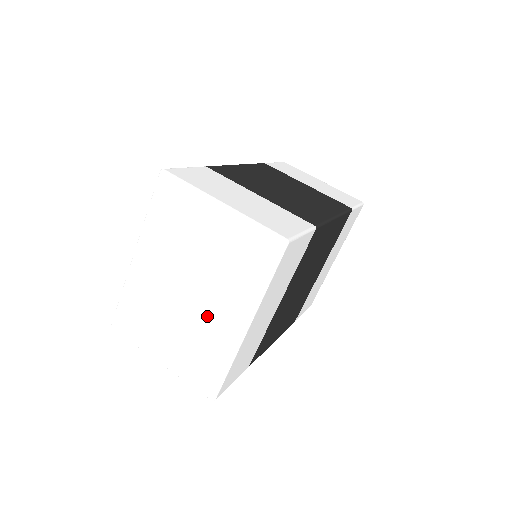
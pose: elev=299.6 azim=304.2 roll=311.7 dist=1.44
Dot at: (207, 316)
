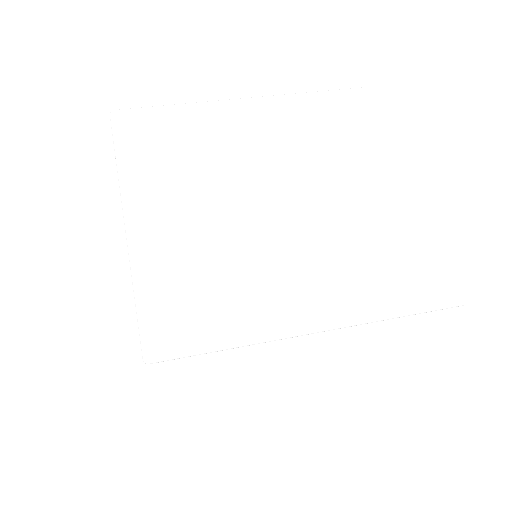
Dot at: (283, 261)
